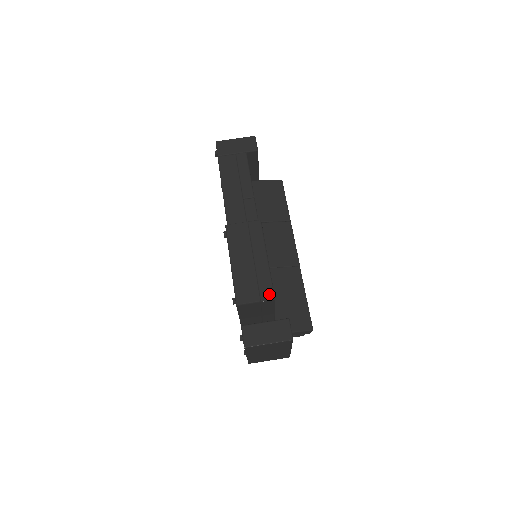
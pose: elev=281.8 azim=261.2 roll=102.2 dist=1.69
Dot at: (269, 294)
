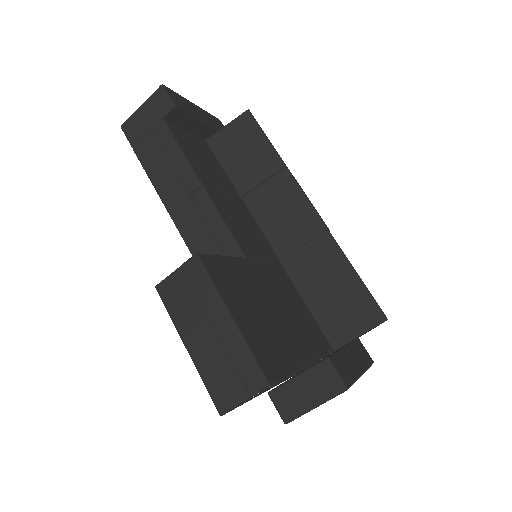
Dot at: (257, 381)
